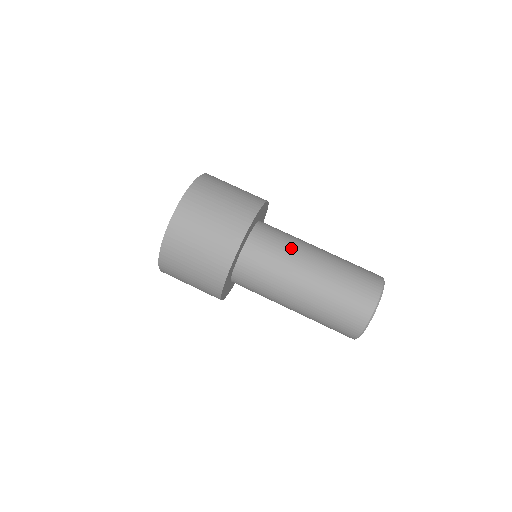
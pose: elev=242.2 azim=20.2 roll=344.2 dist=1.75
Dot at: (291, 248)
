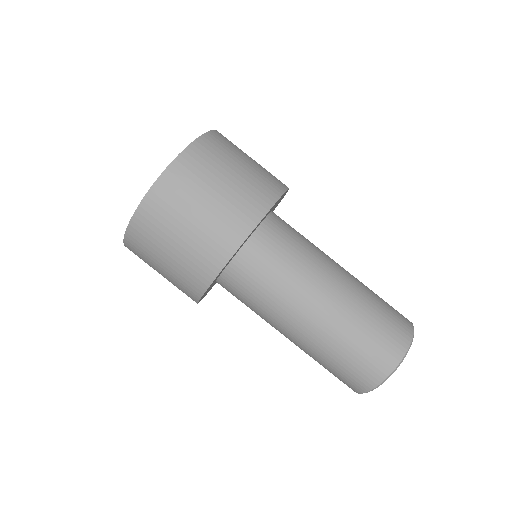
Dot at: (298, 272)
